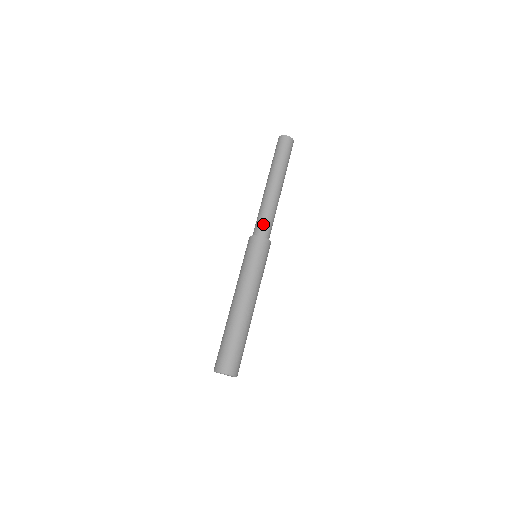
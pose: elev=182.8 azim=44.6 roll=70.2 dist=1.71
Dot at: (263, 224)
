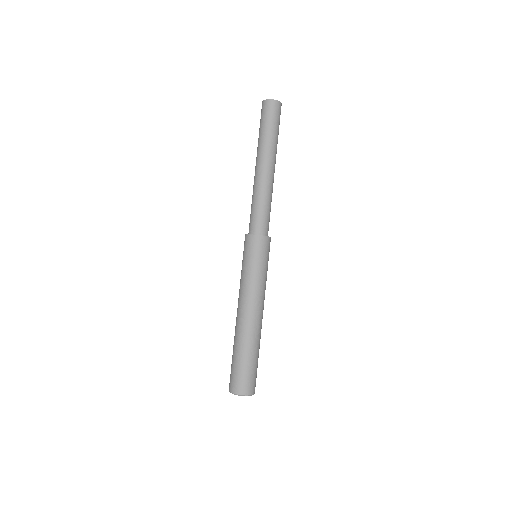
Dot at: (260, 219)
